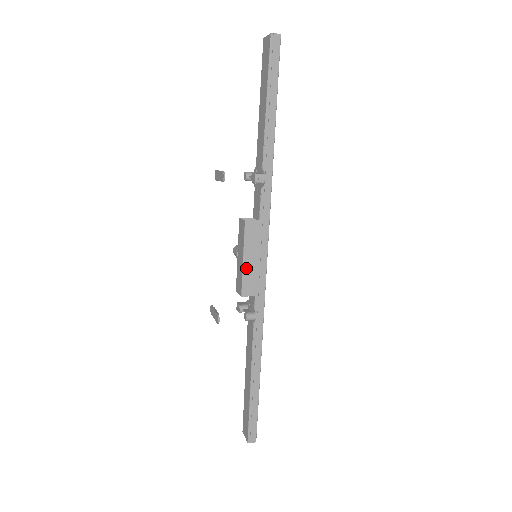
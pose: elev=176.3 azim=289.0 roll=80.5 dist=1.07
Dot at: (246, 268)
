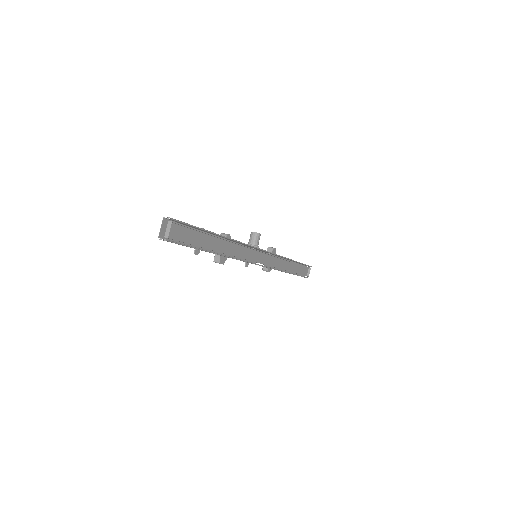
Dot at: occluded
